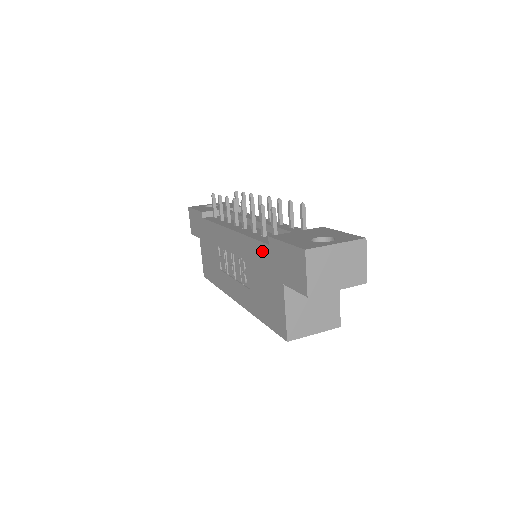
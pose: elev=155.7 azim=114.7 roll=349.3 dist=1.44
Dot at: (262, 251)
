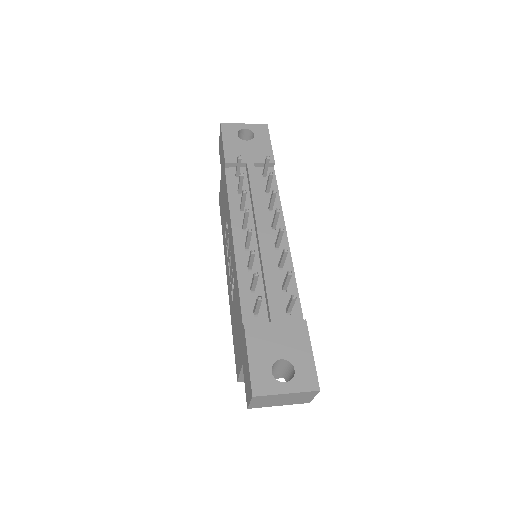
Dot at: (240, 316)
